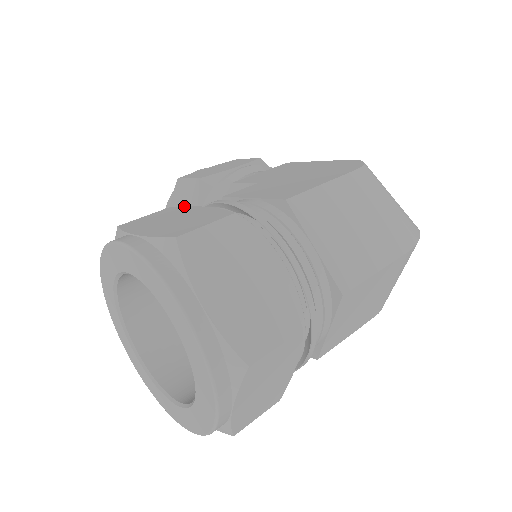
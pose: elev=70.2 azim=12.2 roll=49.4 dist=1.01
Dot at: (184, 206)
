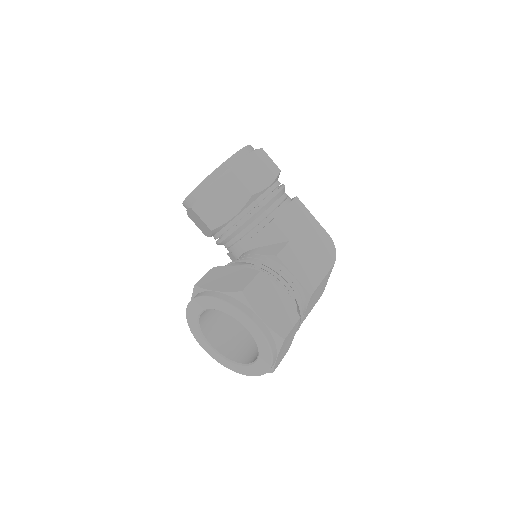
Dot at: occluded
